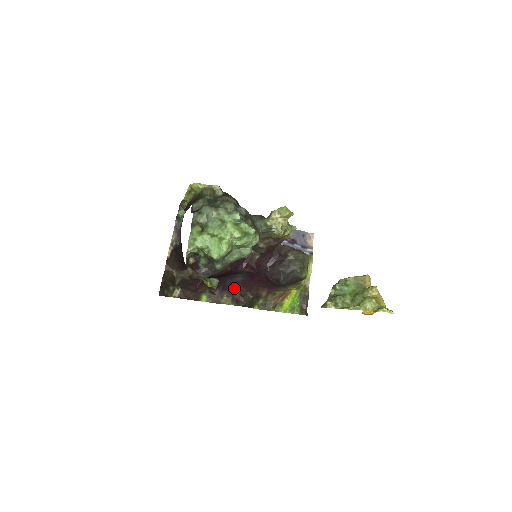
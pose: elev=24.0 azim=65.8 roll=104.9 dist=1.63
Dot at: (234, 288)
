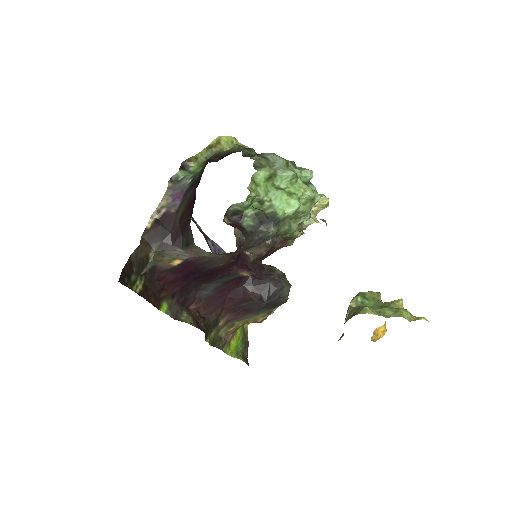
Dot at: (194, 305)
